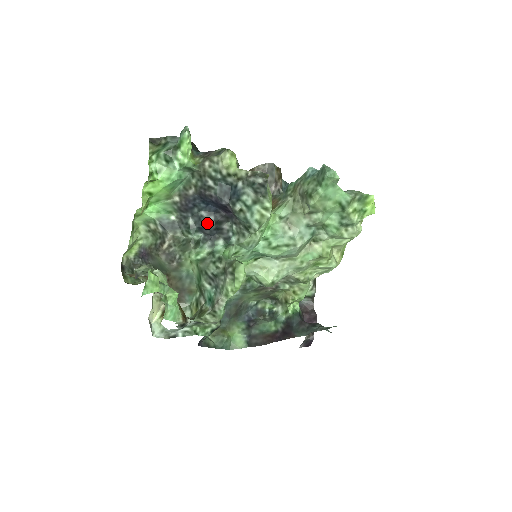
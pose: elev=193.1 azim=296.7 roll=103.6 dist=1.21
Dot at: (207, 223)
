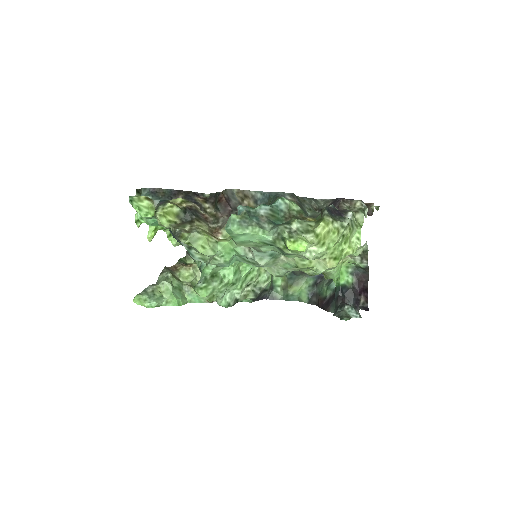
Dot at: occluded
